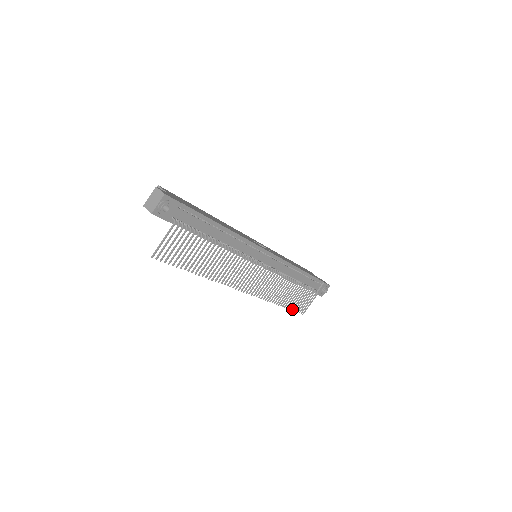
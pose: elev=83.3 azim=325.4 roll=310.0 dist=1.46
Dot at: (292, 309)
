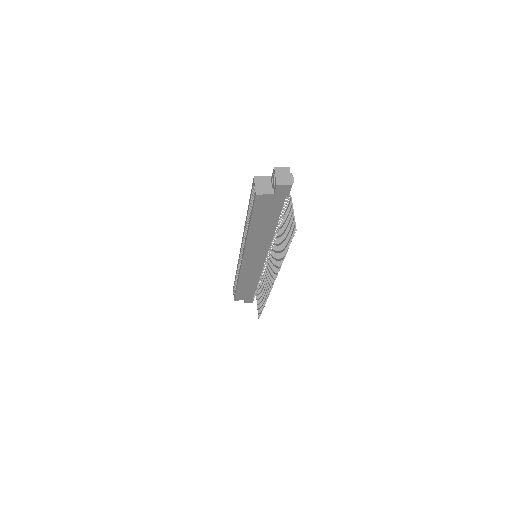
Dot at: (261, 312)
